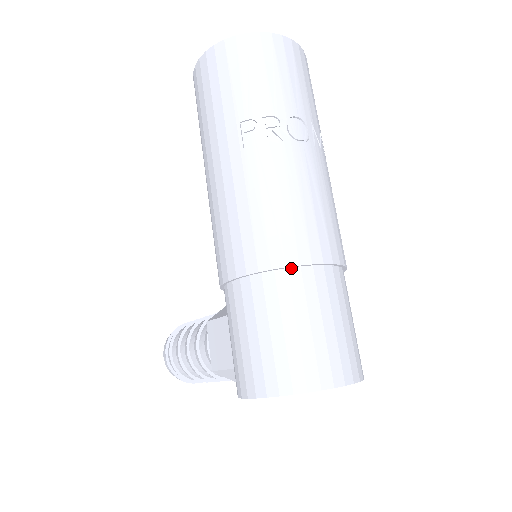
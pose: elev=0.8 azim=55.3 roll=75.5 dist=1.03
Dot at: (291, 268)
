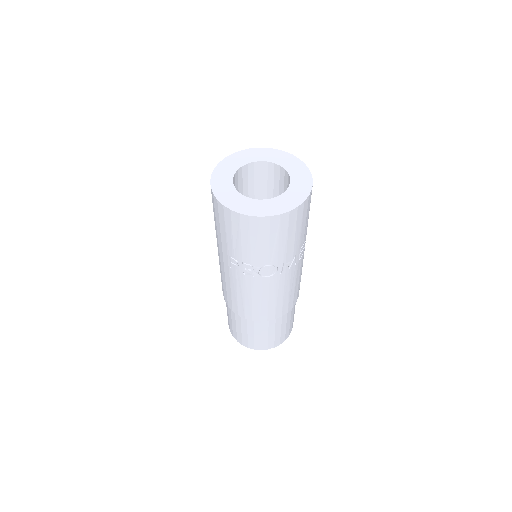
Dot at: (249, 318)
